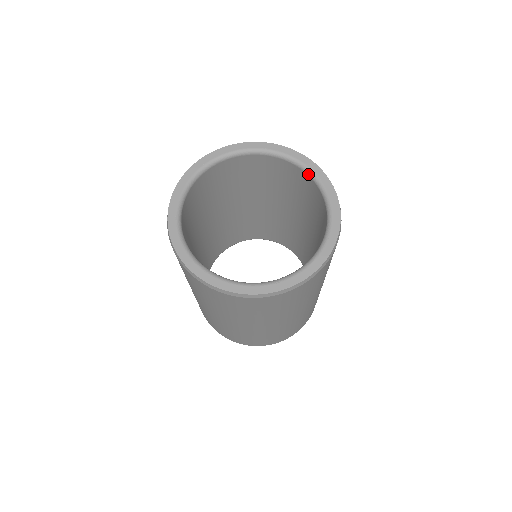
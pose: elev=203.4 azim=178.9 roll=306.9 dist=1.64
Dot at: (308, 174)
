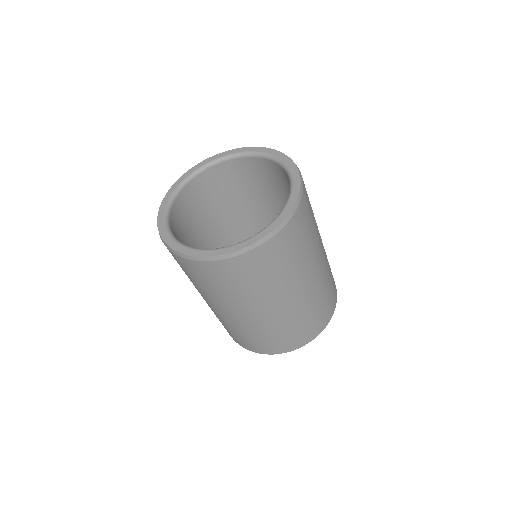
Dot at: (266, 158)
